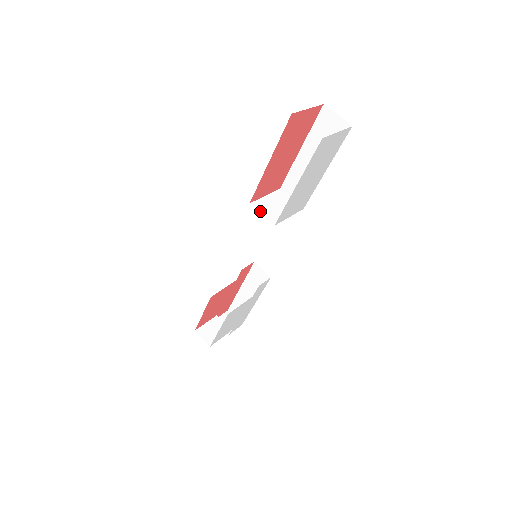
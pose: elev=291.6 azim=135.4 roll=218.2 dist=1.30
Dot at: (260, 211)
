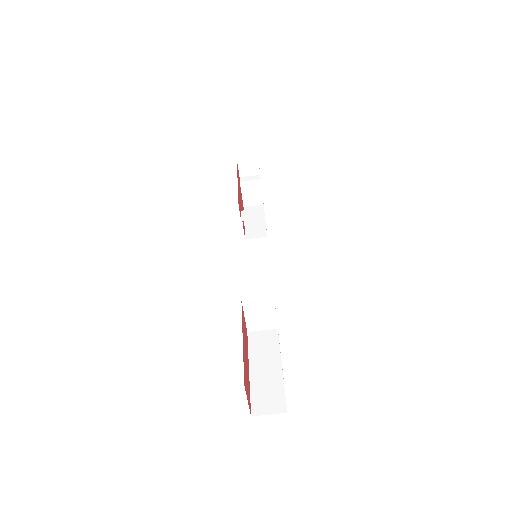
Dot at: (259, 330)
